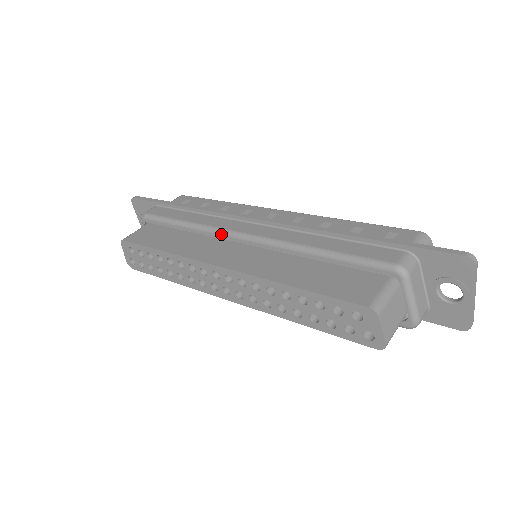
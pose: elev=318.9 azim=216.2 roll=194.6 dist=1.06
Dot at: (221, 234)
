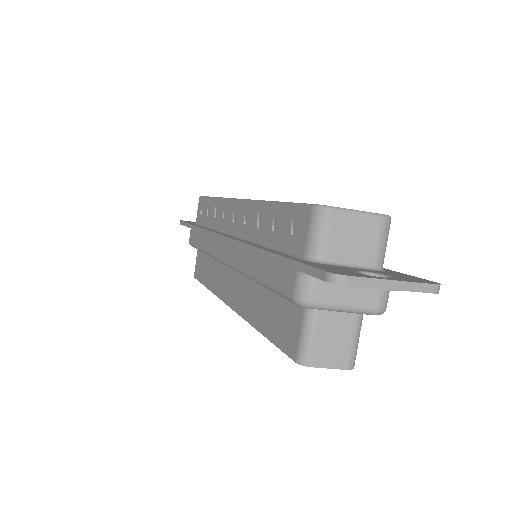
Dot at: occluded
